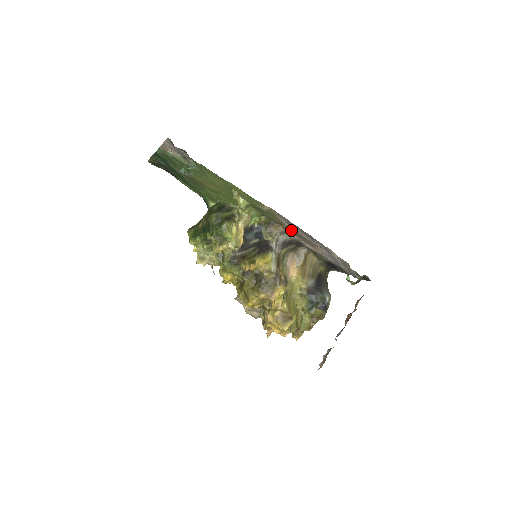
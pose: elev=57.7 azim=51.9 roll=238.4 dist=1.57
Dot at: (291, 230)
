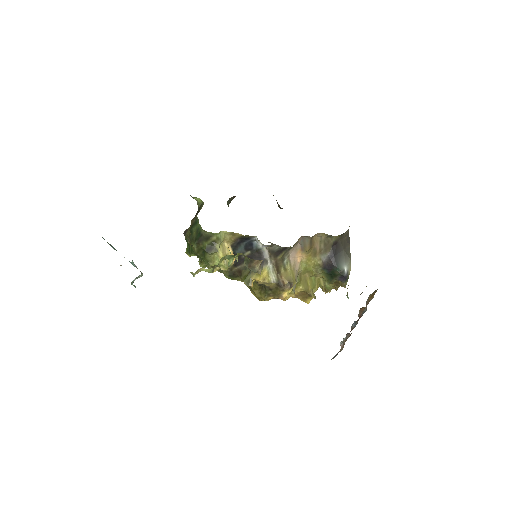
Dot at: occluded
